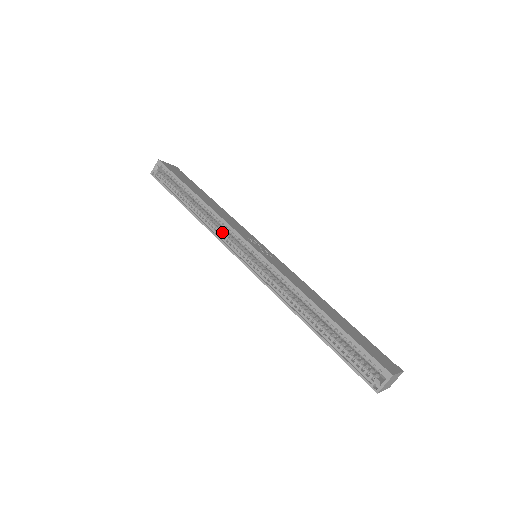
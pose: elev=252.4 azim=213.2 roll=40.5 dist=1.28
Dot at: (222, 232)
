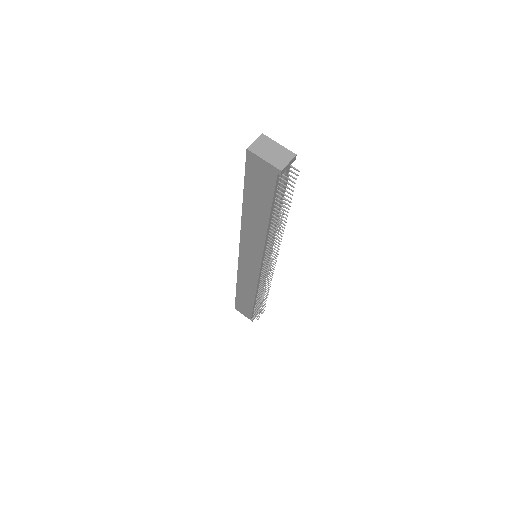
Dot at: occluded
